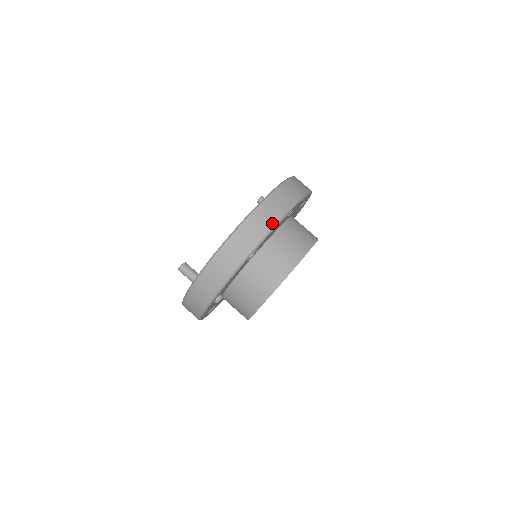
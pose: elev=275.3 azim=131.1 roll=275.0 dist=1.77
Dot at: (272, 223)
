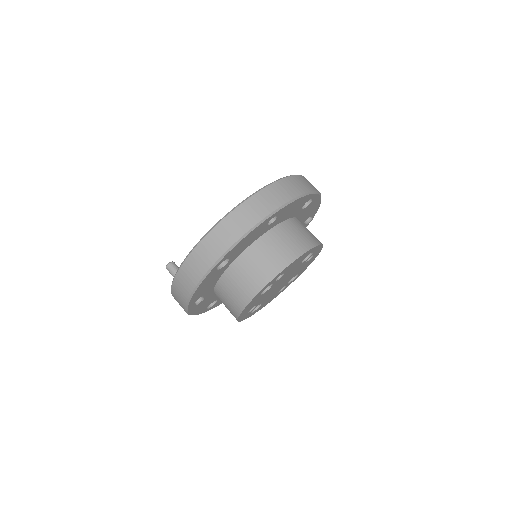
Dot at: (239, 234)
